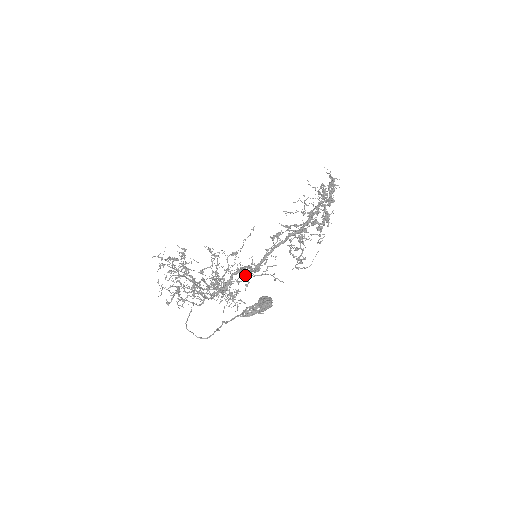
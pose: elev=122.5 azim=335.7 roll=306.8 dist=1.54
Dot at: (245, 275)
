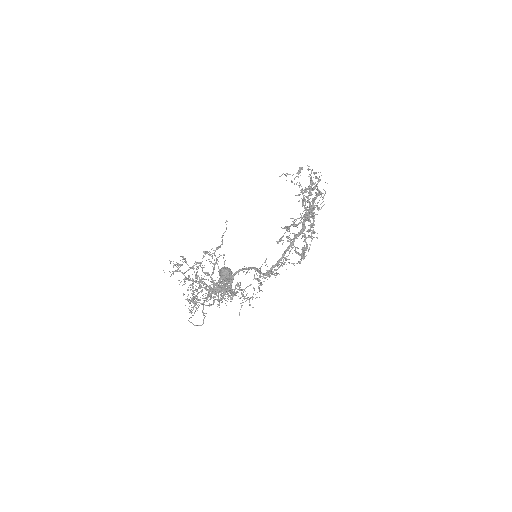
Dot at: (258, 280)
